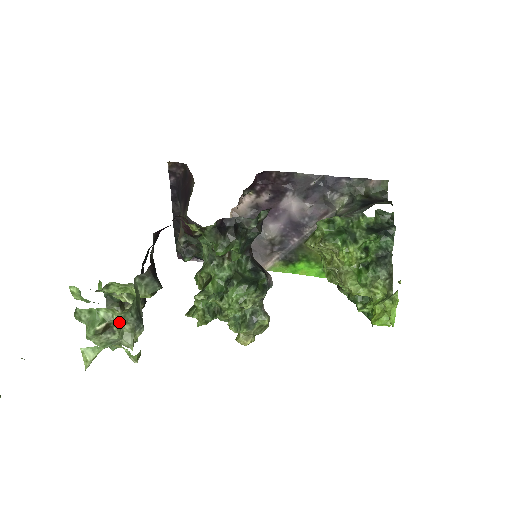
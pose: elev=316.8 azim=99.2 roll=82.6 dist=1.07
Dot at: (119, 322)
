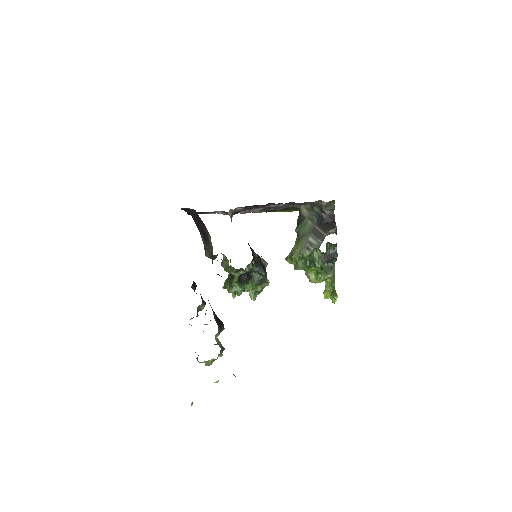
Dot at: (217, 358)
